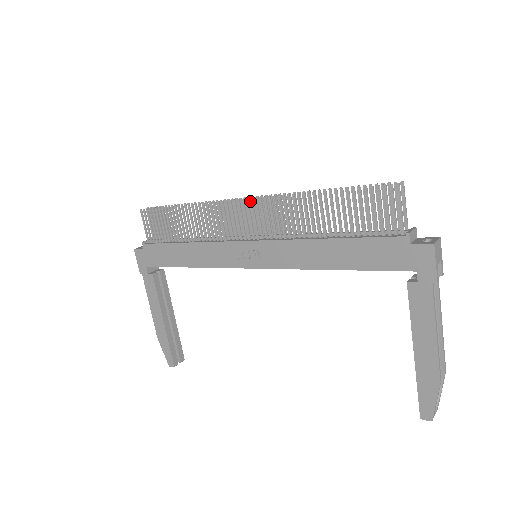
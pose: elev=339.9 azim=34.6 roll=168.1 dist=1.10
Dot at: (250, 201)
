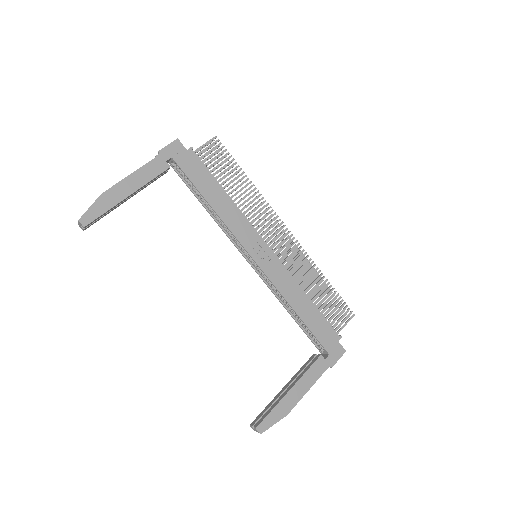
Dot at: (291, 235)
